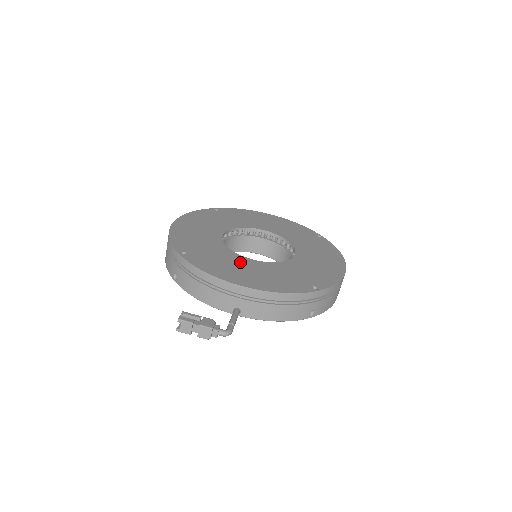
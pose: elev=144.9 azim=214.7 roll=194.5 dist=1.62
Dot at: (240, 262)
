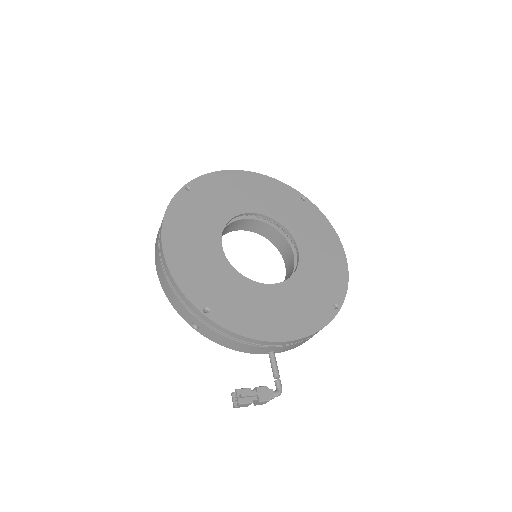
Dot at: (262, 297)
